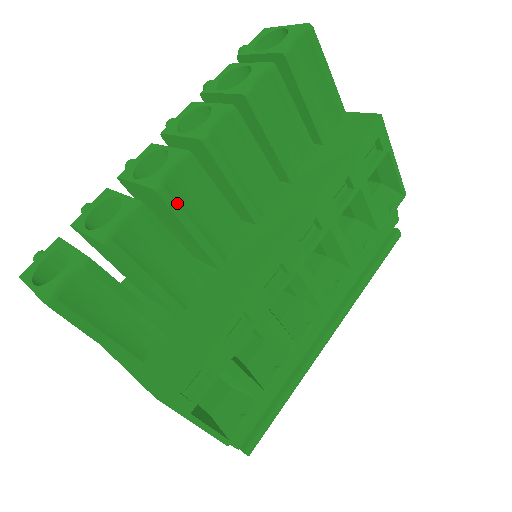
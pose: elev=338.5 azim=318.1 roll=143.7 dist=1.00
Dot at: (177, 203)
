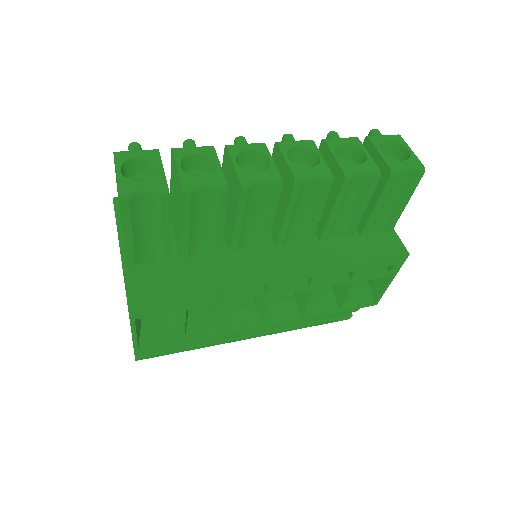
Dot at: (246, 202)
